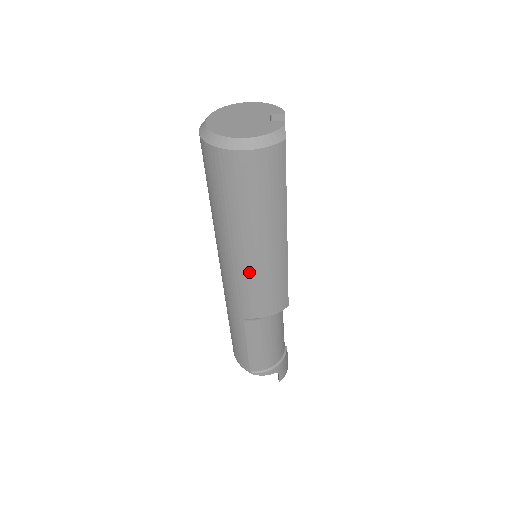
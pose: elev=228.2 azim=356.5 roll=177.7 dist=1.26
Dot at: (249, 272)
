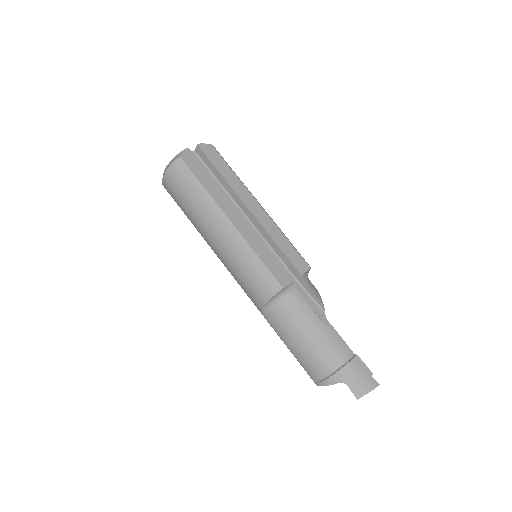
Dot at: (226, 263)
